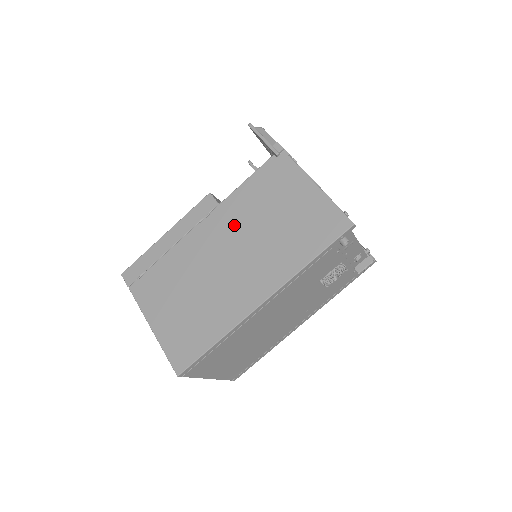
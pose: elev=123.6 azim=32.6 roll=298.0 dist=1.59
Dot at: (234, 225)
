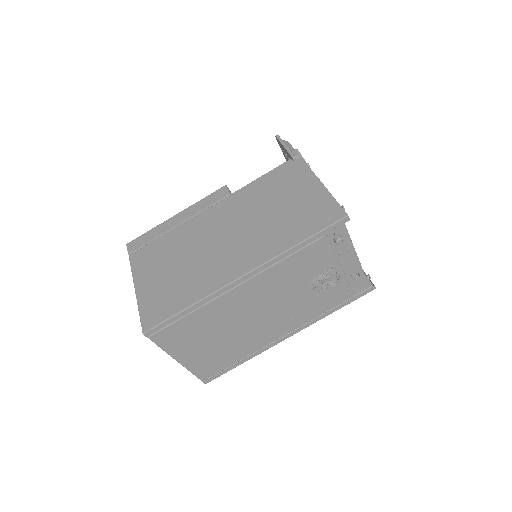
Dot at: (238, 210)
